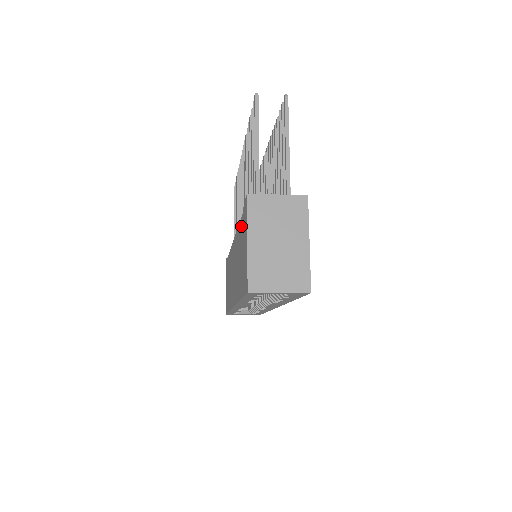
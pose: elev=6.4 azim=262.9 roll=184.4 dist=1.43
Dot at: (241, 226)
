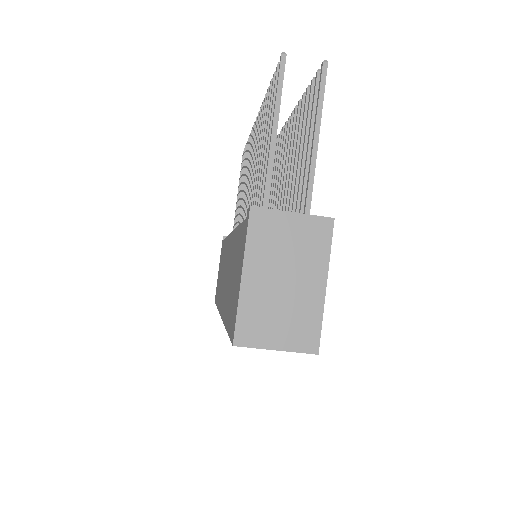
Dot at: (239, 236)
